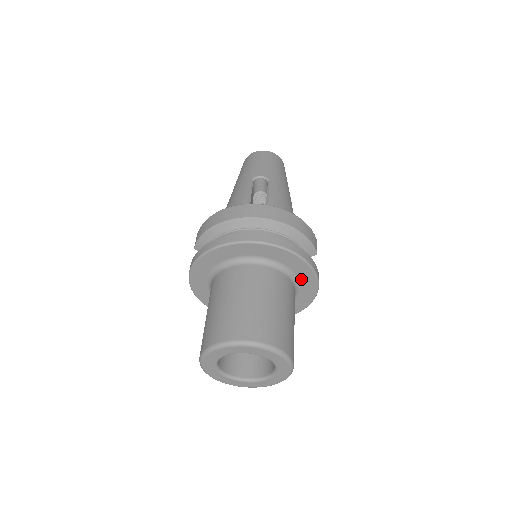
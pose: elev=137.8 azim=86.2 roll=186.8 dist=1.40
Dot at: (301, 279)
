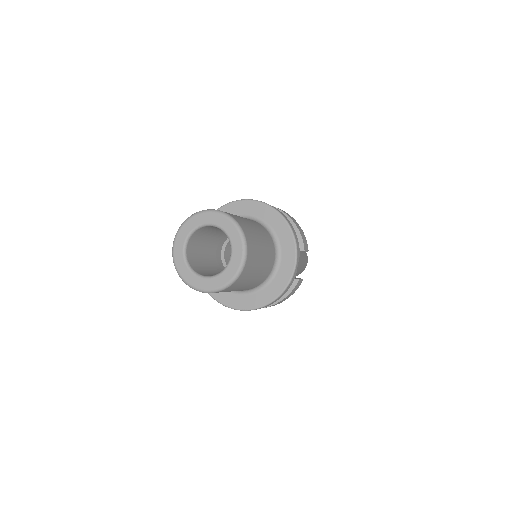
Dot at: (283, 249)
